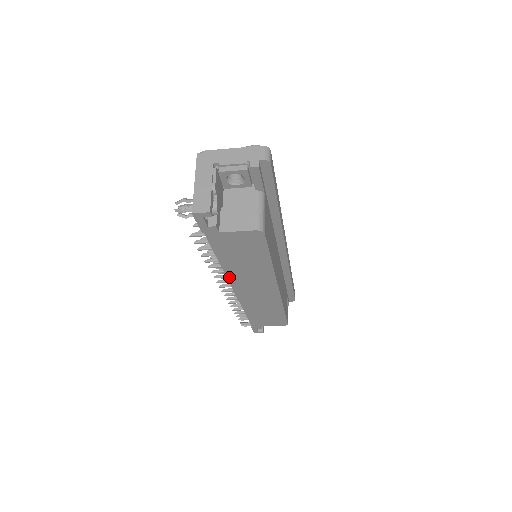
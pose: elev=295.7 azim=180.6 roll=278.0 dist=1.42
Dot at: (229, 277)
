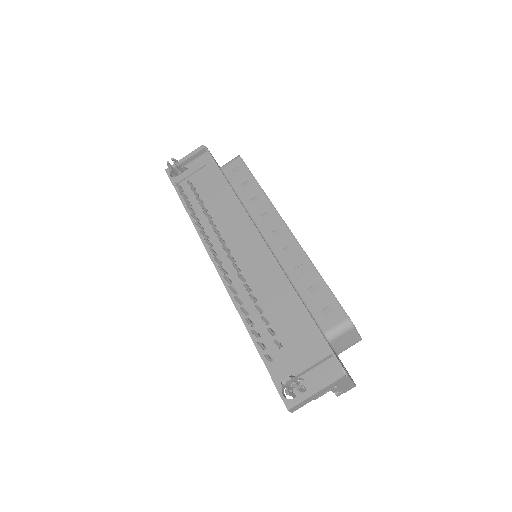
Dot at: (231, 297)
